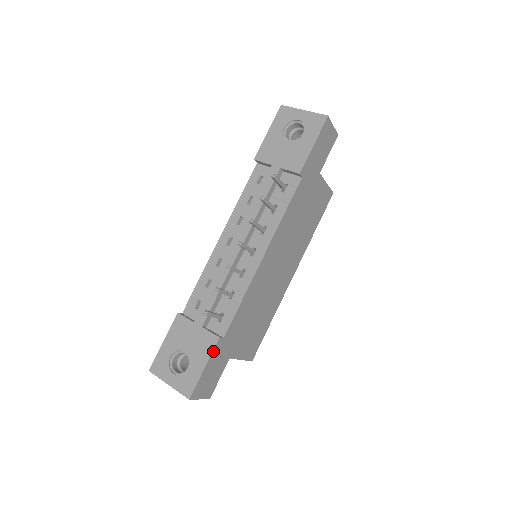
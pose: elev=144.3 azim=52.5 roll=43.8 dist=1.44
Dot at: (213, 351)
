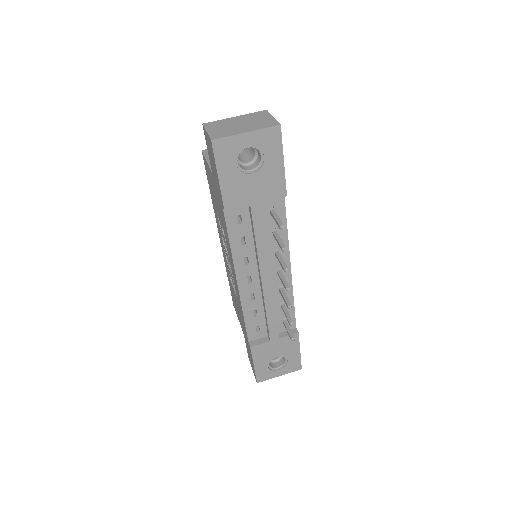
Dot at: occluded
